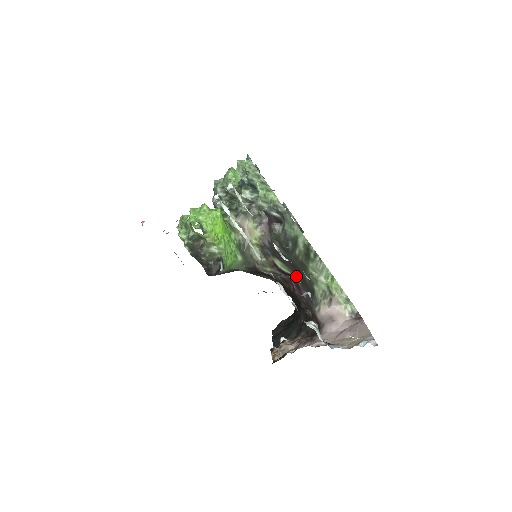
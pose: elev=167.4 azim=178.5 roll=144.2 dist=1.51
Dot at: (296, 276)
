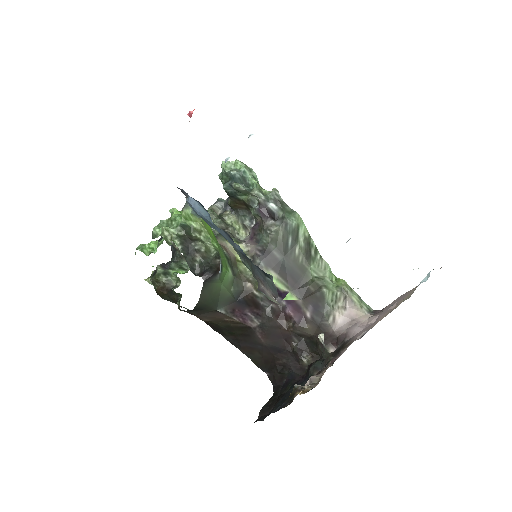
Dot at: (295, 291)
